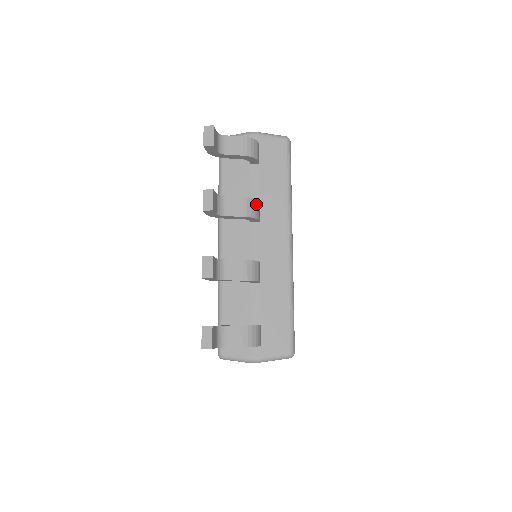
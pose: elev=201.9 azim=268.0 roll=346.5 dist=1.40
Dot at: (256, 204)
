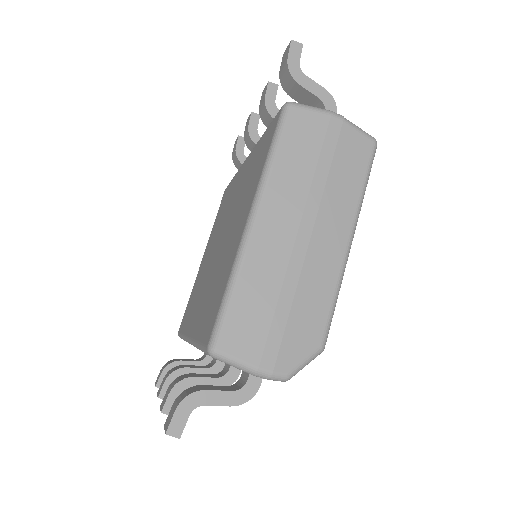
Dot at: occluded
